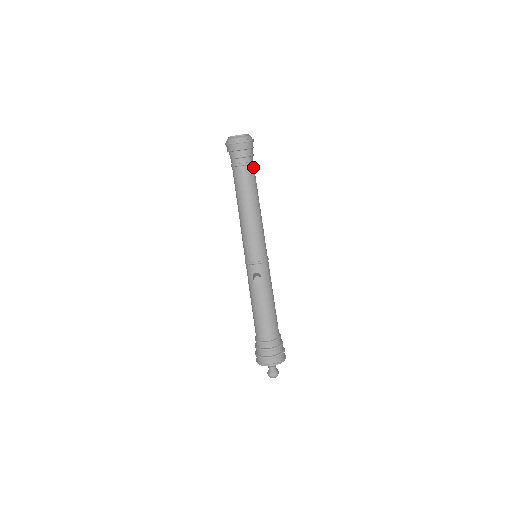
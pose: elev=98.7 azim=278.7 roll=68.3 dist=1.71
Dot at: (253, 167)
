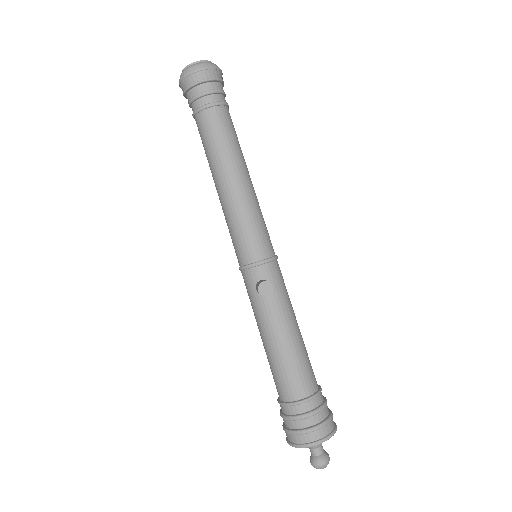
Dot at: (228, 111)
